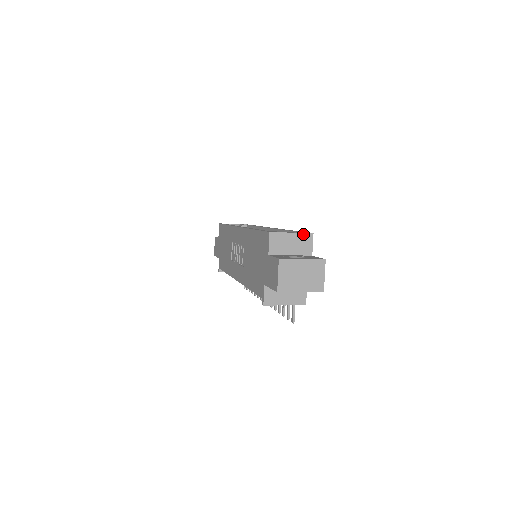
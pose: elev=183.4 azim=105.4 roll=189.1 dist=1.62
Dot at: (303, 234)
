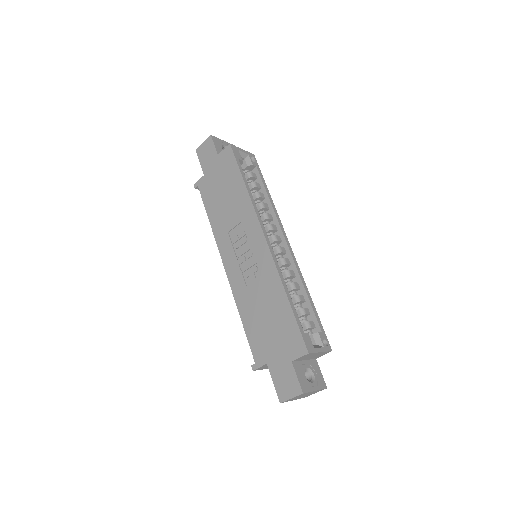
Dot at: (326, 352)
